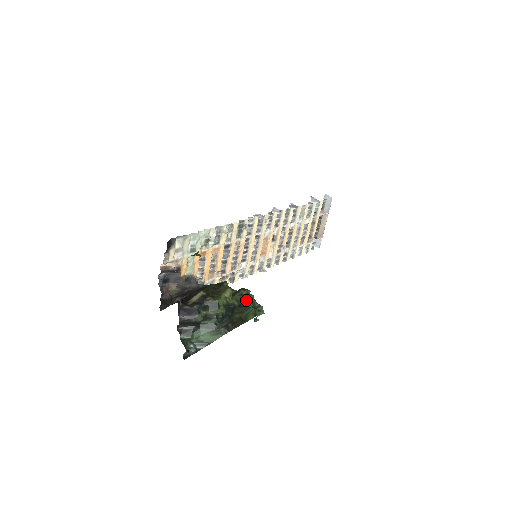
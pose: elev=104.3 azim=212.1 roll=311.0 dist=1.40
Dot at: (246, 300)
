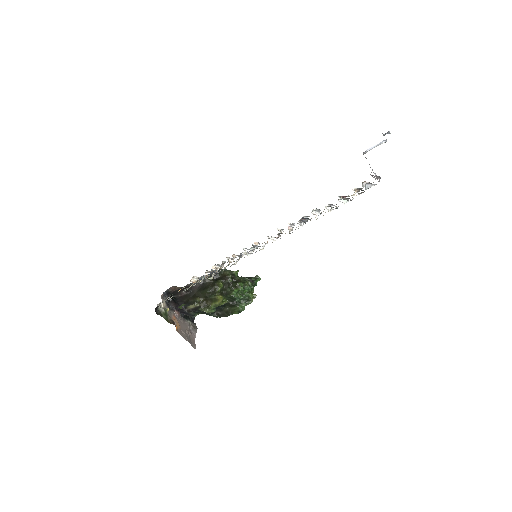
Dot at: (237, 297)
